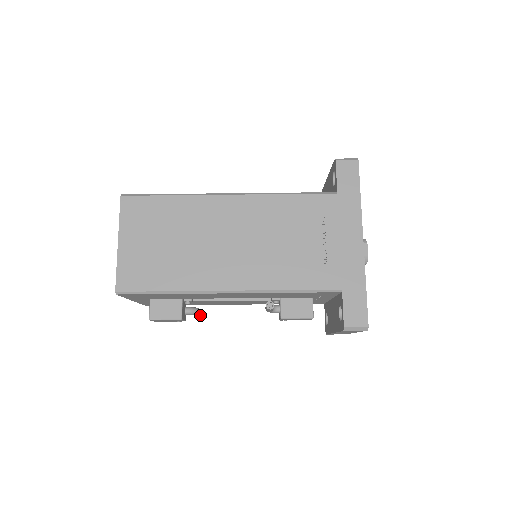
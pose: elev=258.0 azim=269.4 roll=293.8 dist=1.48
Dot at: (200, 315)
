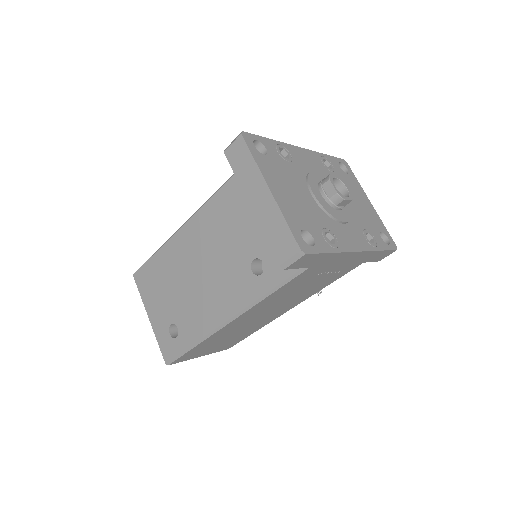
Dot at: occluded
